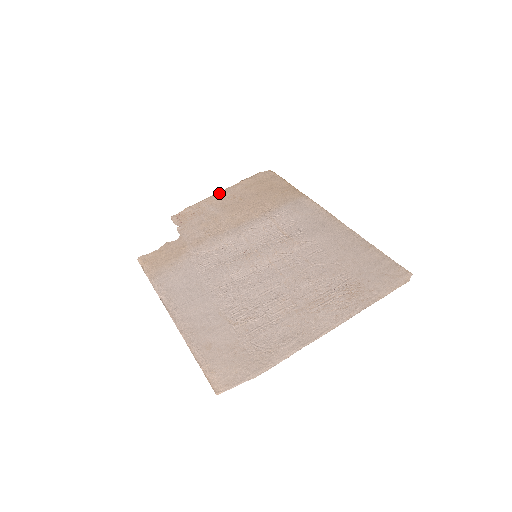
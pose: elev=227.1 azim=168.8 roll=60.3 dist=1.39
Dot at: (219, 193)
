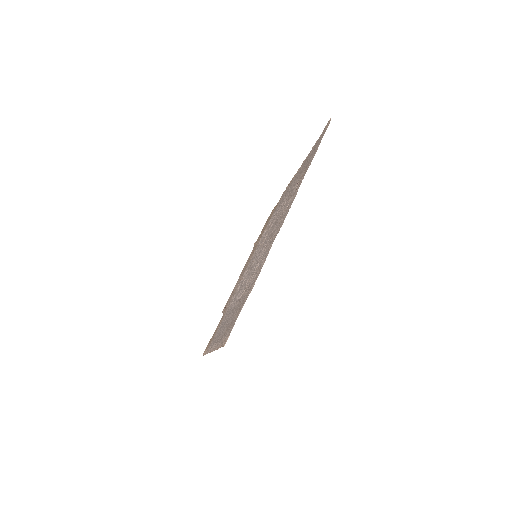
Dot at: (244, 266)
